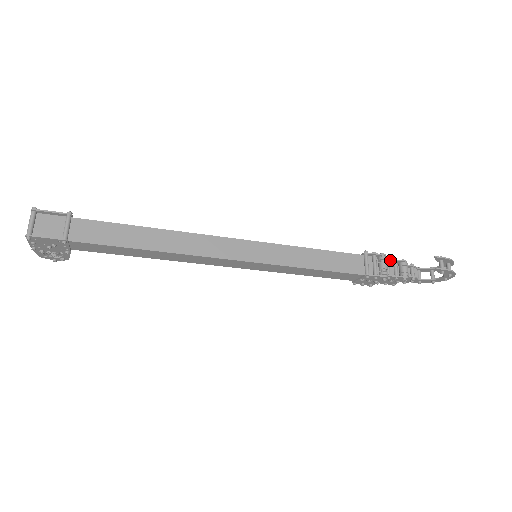
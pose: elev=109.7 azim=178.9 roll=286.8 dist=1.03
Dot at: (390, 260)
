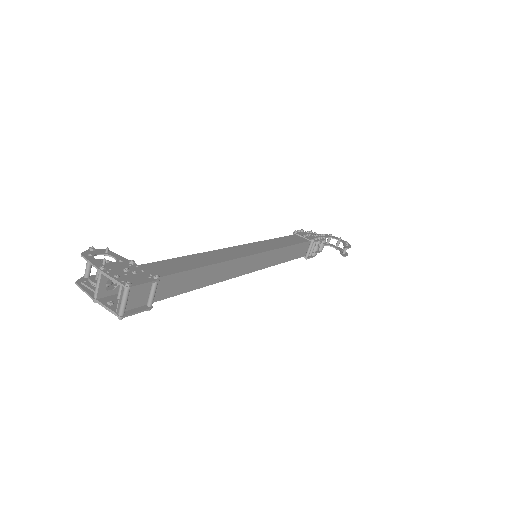
Dot at: occluded
